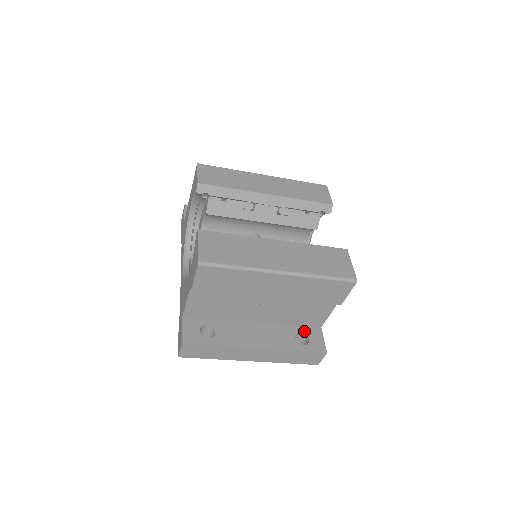
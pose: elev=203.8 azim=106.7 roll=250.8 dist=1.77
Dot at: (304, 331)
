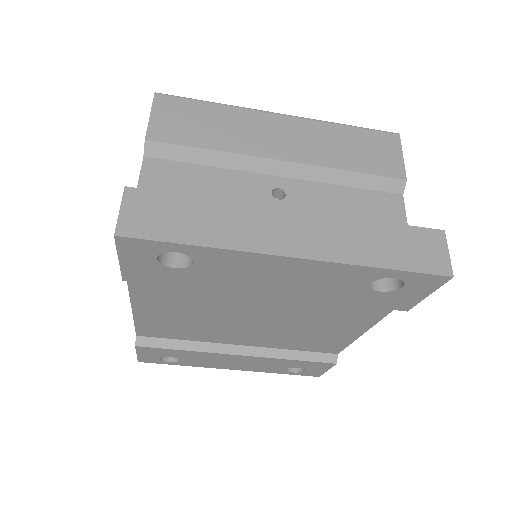
Dot at: occluded
